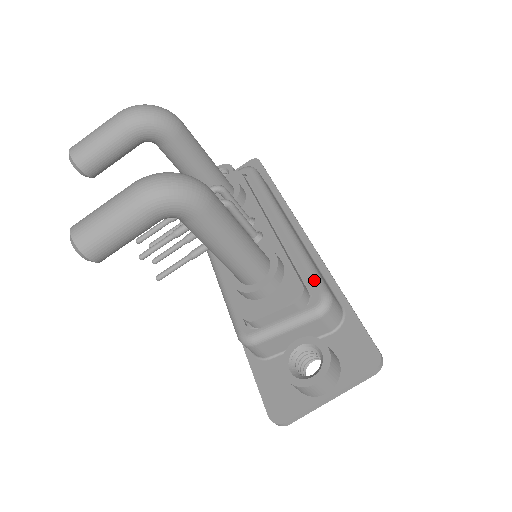
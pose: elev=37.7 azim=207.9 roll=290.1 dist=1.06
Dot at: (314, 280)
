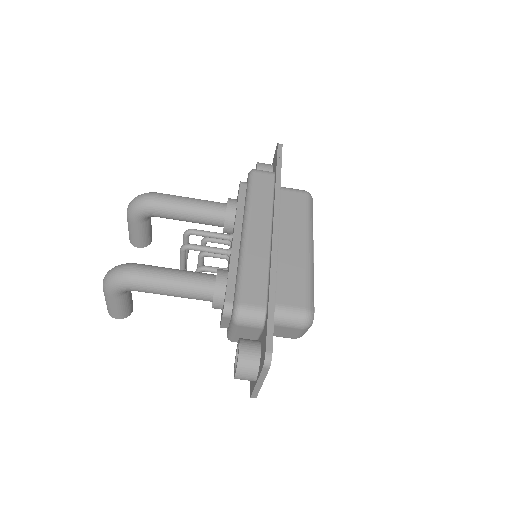
Dot at: (235, 294)
